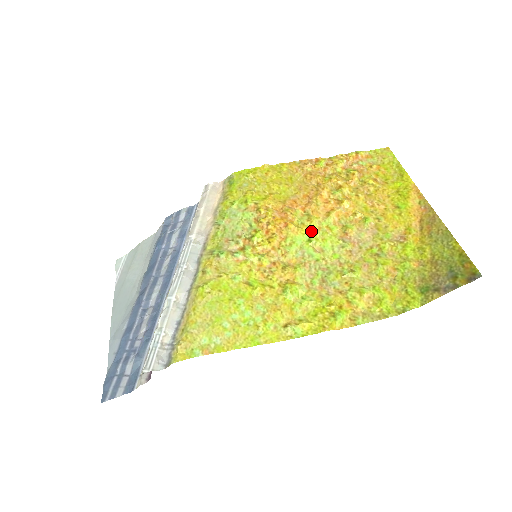
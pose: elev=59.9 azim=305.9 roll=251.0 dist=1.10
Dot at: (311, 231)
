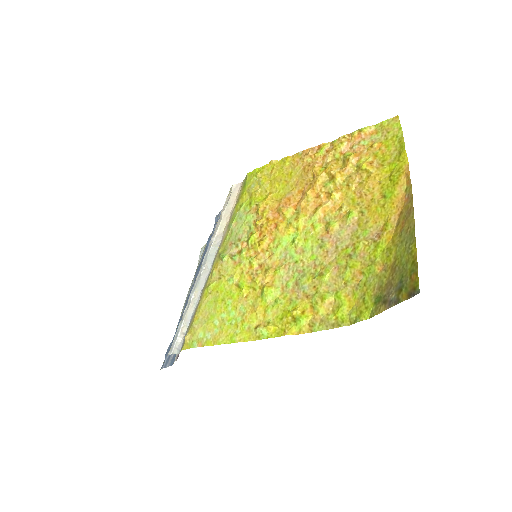
Dot at: (297, 231)
